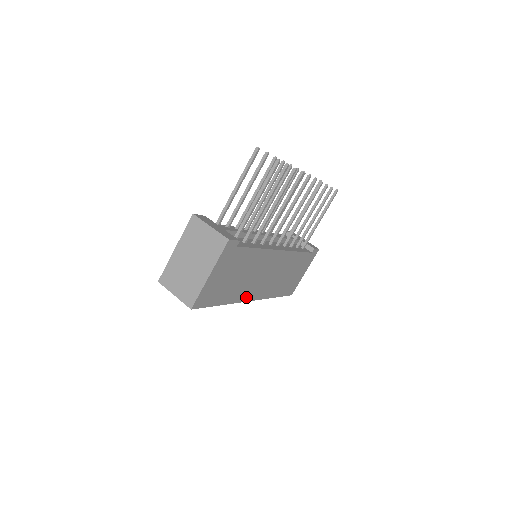
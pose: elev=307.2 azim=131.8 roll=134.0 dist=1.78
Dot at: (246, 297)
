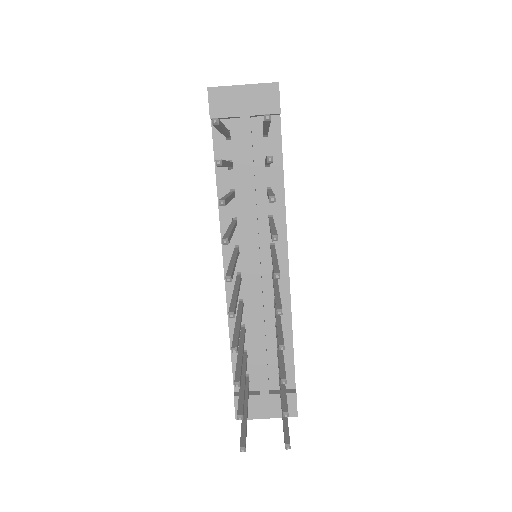
Dot at: occluded
